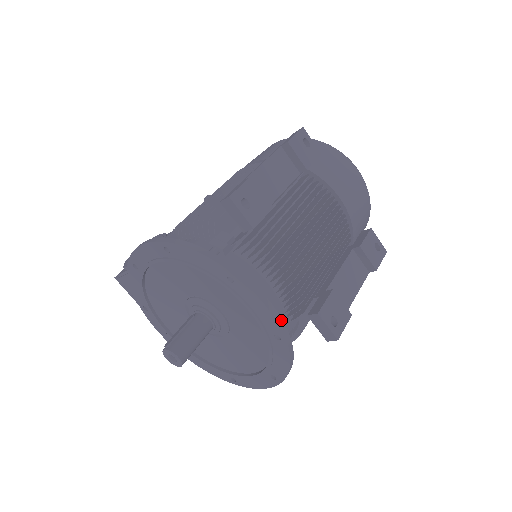
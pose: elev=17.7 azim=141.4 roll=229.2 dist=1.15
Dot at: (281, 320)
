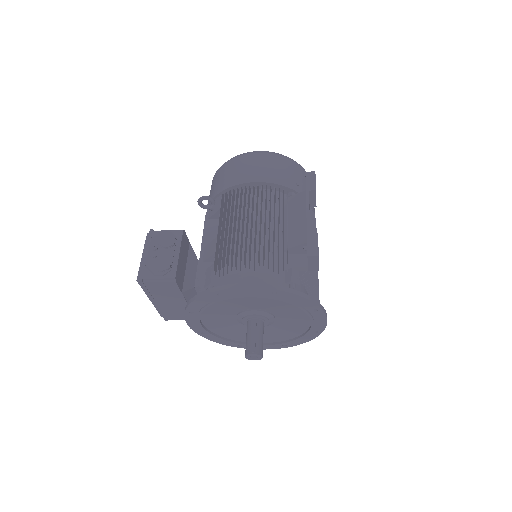
Dot at: occluded
